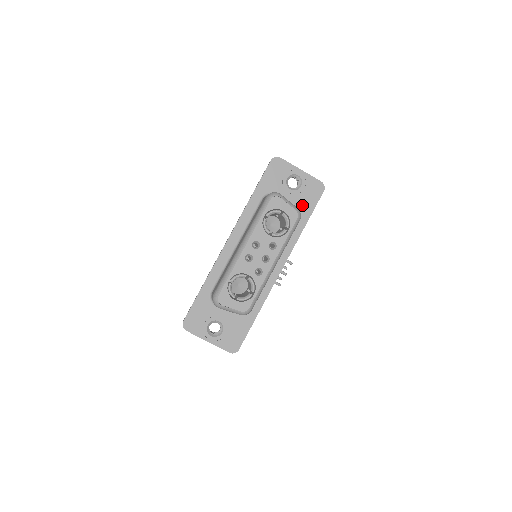
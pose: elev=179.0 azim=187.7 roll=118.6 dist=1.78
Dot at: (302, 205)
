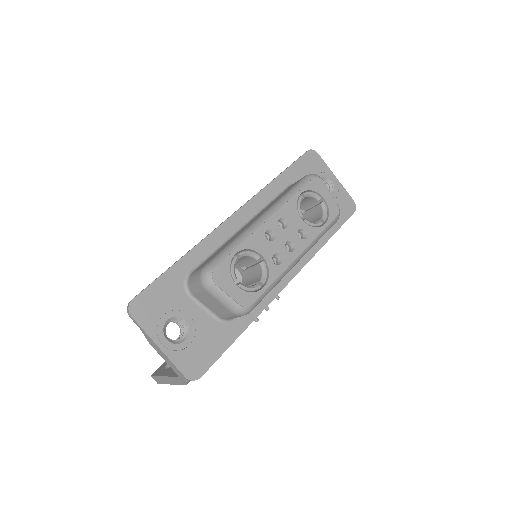
Dot at: occluded
